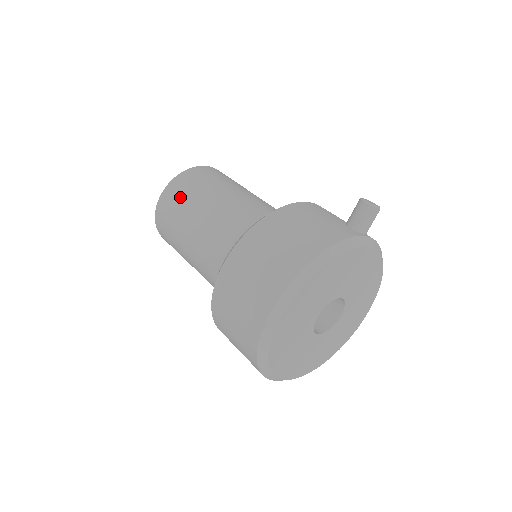
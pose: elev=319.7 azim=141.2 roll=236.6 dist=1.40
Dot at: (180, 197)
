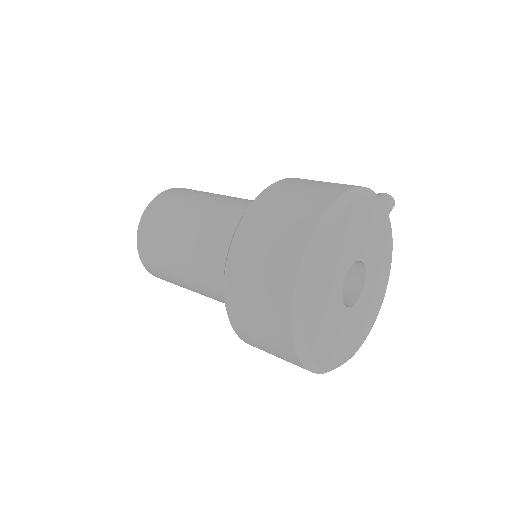
Dot at: (184, 193)
